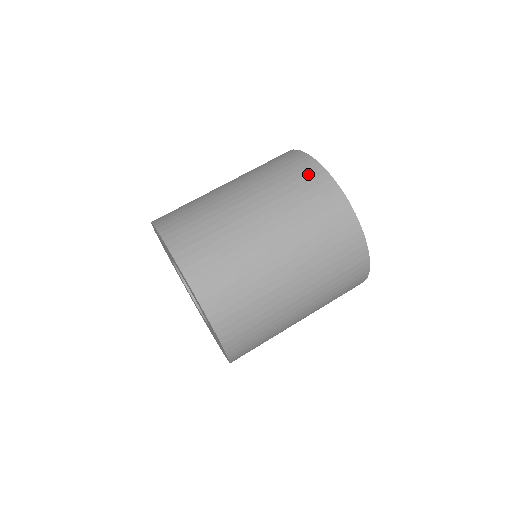
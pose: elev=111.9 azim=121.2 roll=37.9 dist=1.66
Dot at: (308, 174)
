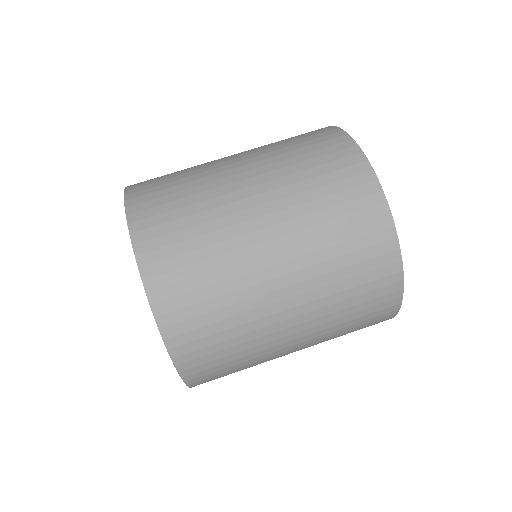
Dot at: (359, 198)
